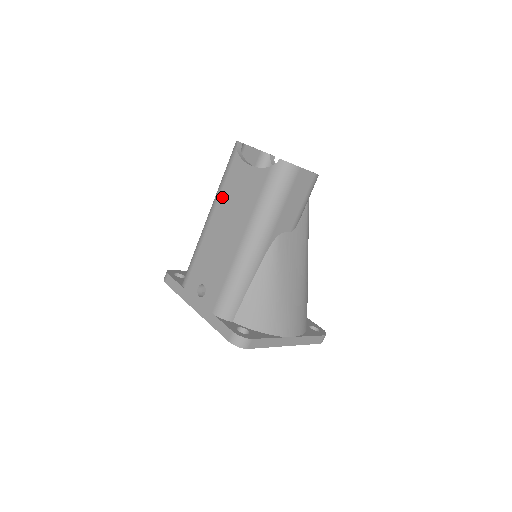
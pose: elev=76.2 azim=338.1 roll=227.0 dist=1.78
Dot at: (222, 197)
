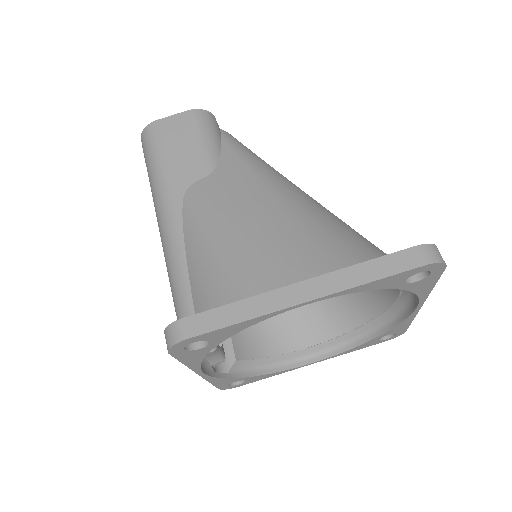
Dot at: occluded
